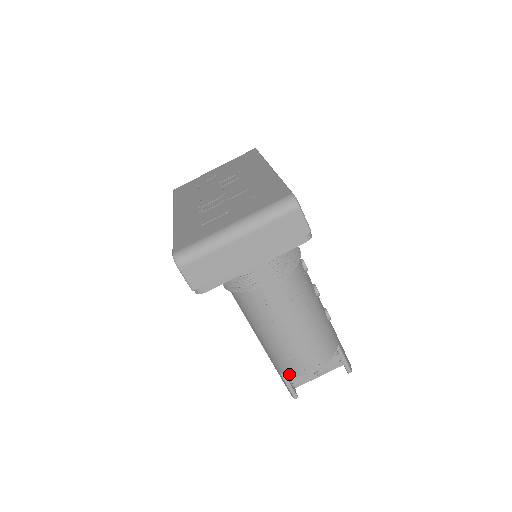
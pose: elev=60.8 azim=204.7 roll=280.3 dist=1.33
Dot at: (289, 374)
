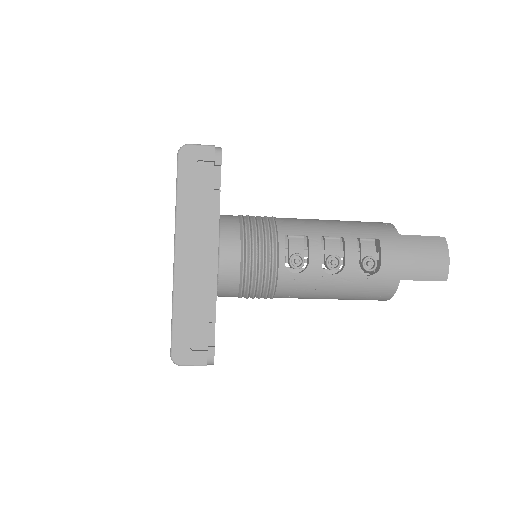
Dot at: occluded
